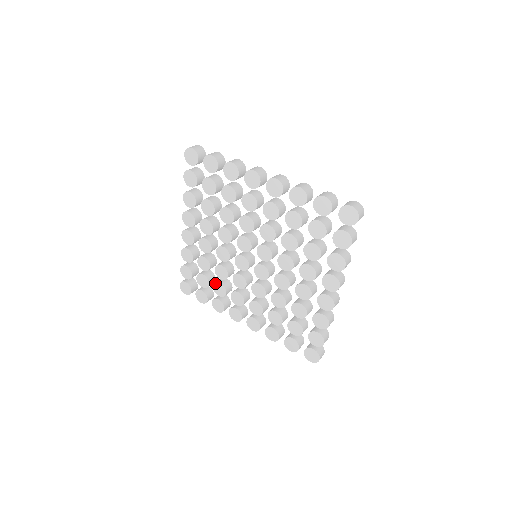
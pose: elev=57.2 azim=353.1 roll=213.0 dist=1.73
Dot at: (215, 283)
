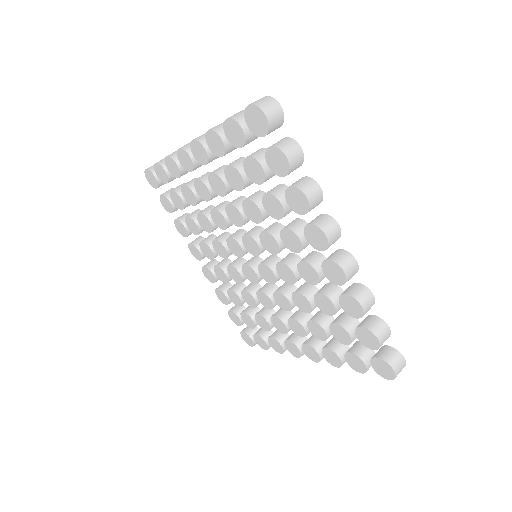
Dot at: (191, 218)
